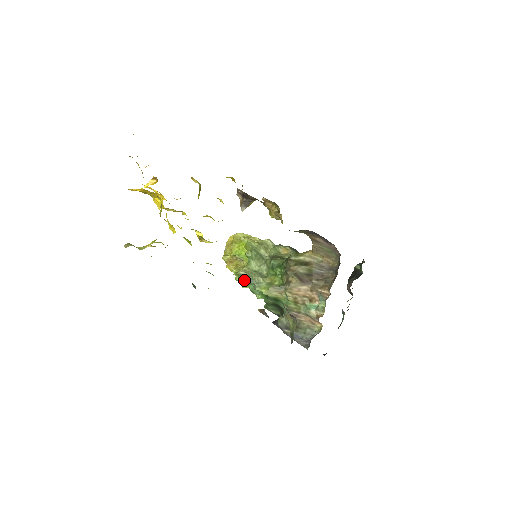
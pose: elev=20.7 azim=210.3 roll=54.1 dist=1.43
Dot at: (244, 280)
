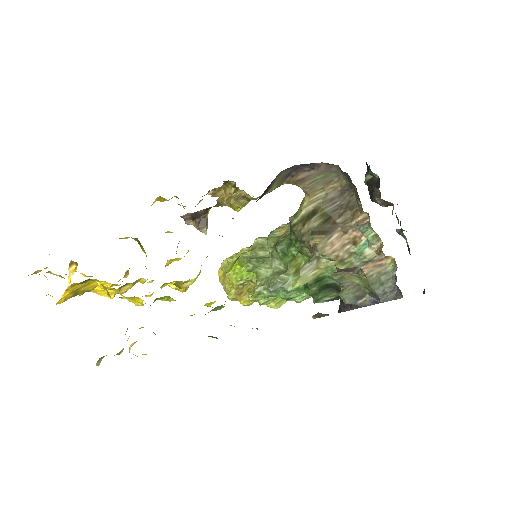
Dot at: (268, 294)
